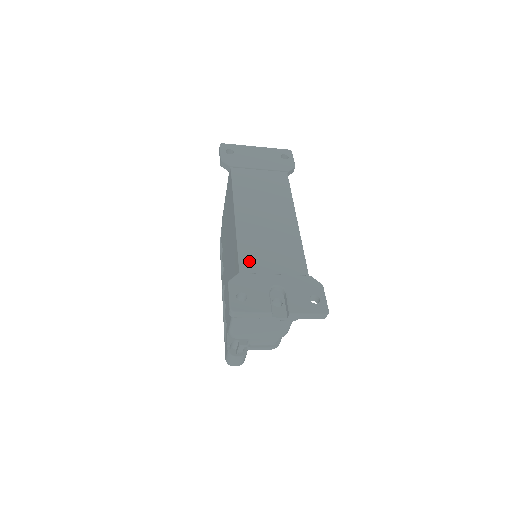
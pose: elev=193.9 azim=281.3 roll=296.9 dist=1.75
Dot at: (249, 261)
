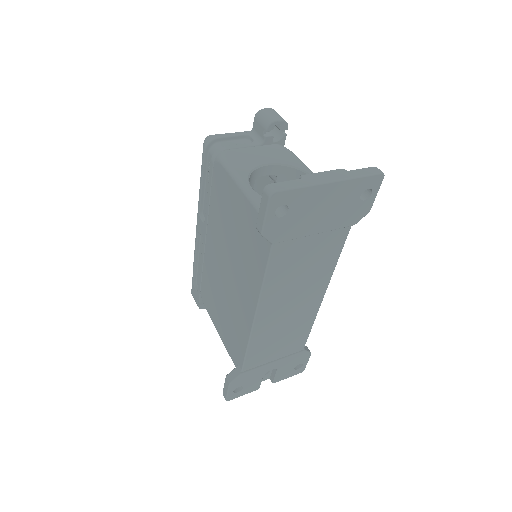
Dot at: (254, 359)
